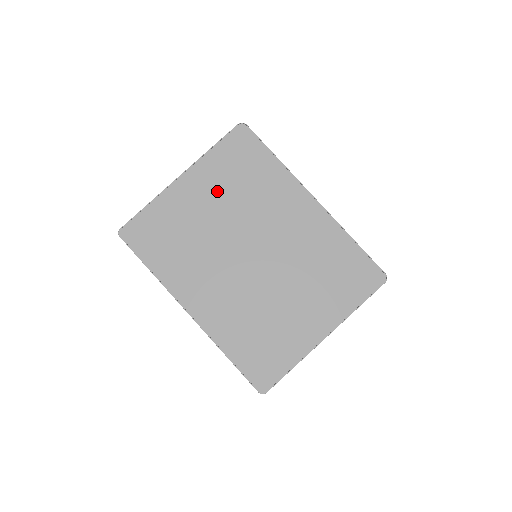
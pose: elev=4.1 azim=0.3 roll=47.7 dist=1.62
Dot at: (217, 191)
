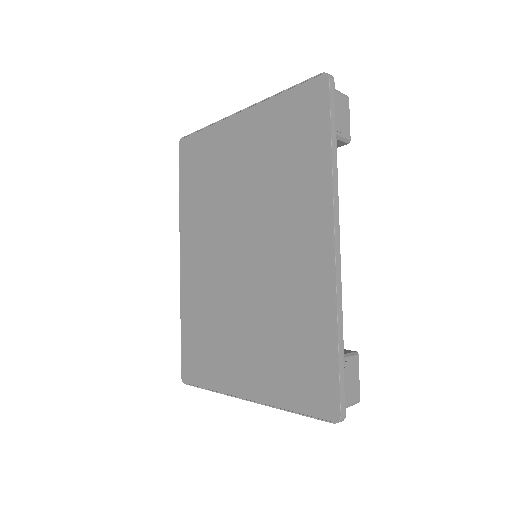
Dot at: (256, 153)
